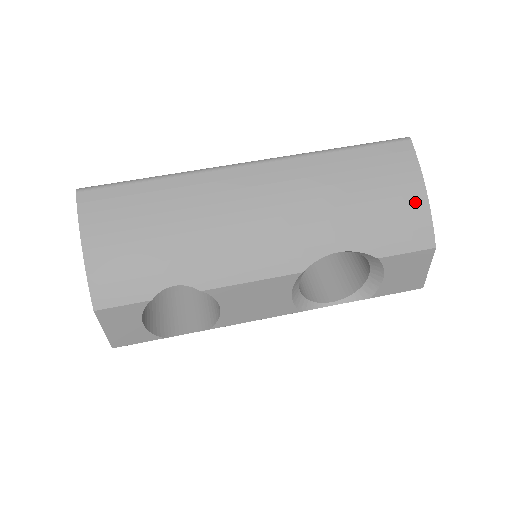
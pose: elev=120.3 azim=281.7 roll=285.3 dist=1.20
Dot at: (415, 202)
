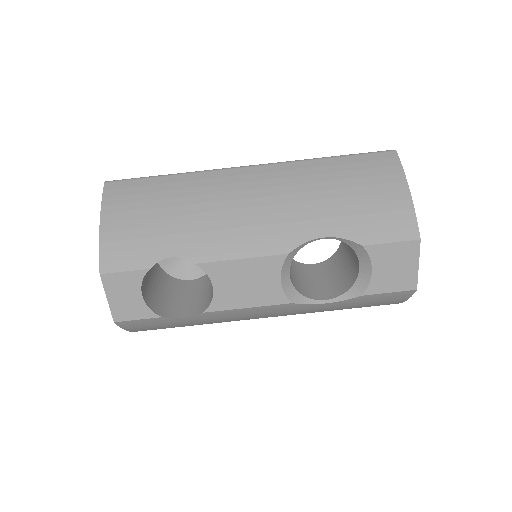
Dot at: (398, 198)
